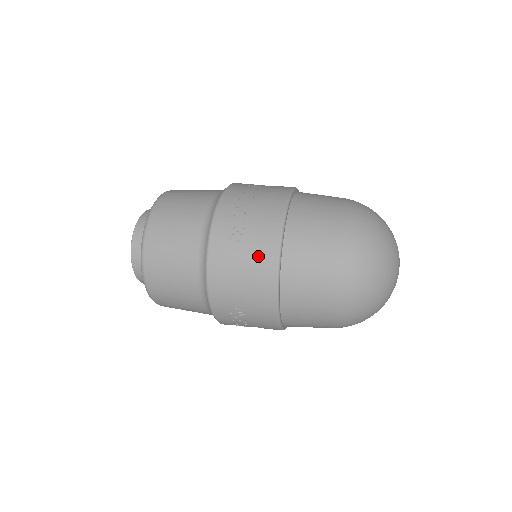
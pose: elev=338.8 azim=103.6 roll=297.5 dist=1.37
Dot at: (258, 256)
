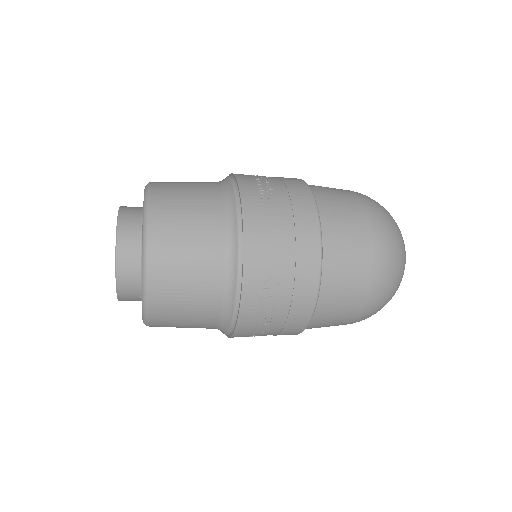
Dot at: (296, 211)
